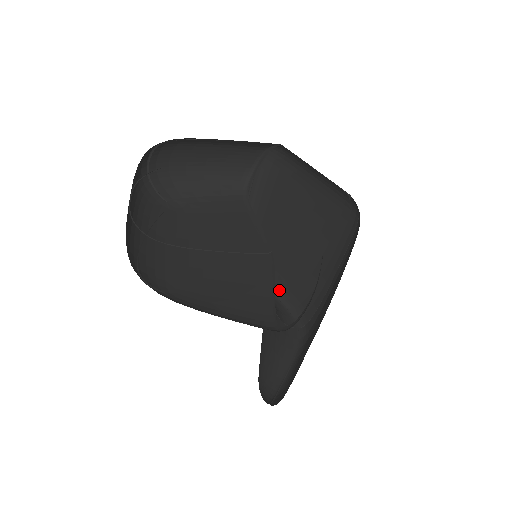
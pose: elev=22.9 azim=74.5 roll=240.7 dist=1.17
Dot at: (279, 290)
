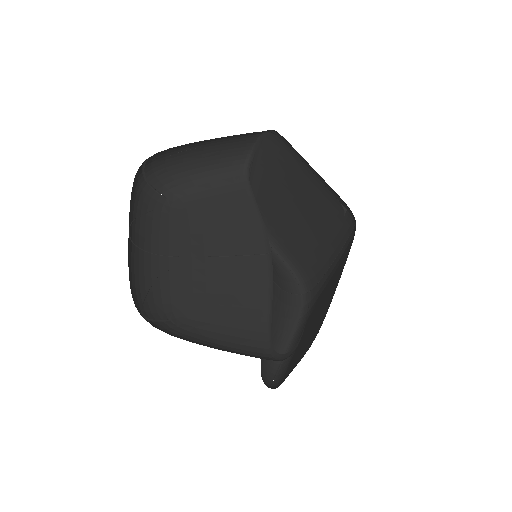
Dot at: (285, 254)
